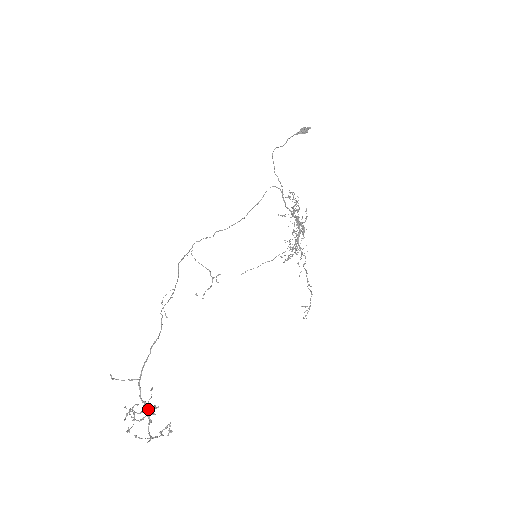
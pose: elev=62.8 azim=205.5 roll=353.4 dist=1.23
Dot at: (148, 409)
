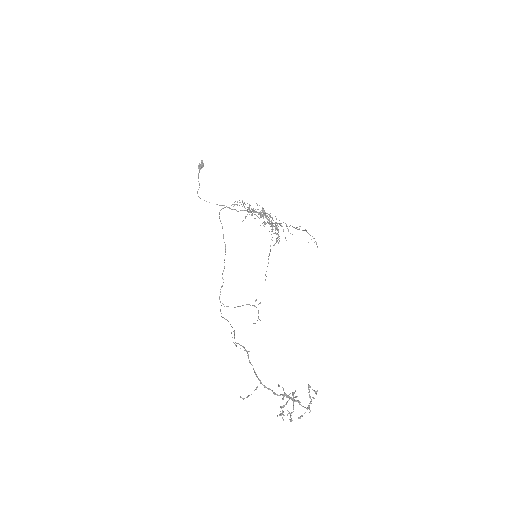
Dot at: (289, 397)
